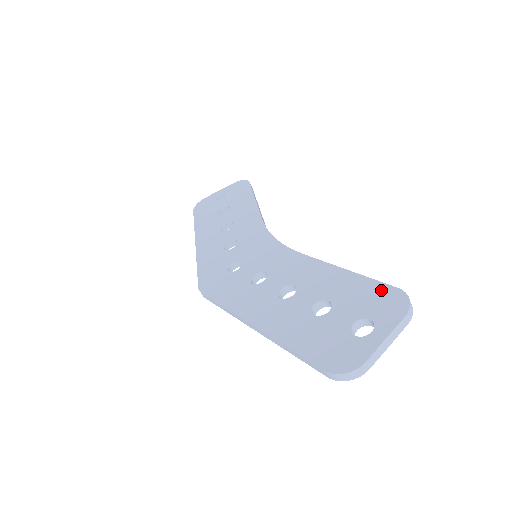
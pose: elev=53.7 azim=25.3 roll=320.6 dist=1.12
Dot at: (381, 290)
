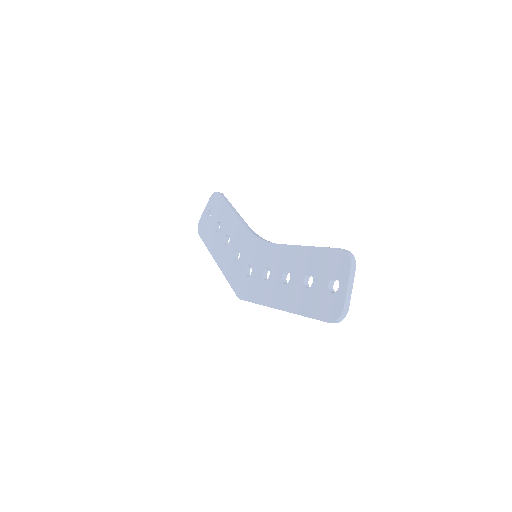
Dot at: (332, 254)
